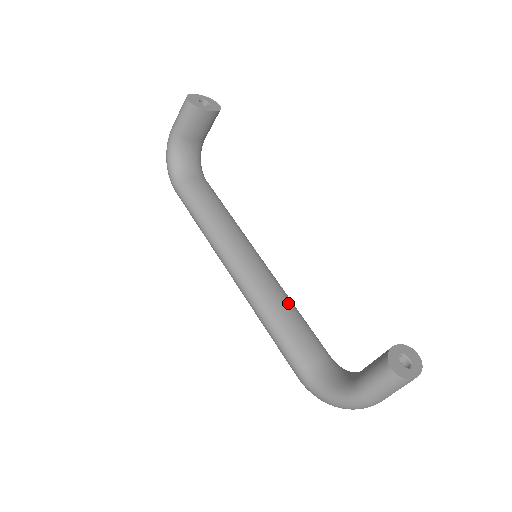
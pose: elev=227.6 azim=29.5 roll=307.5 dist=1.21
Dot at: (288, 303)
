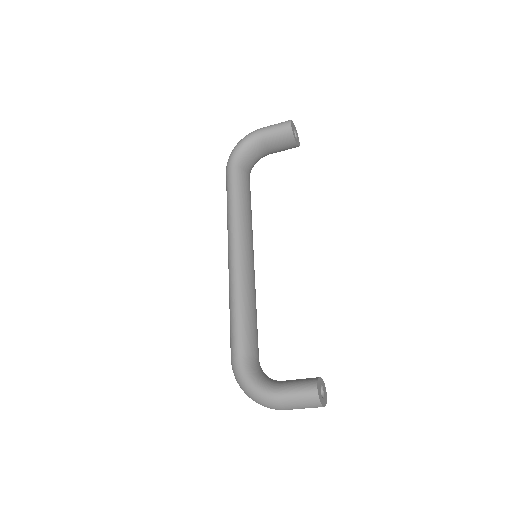
Dot at: occluded
